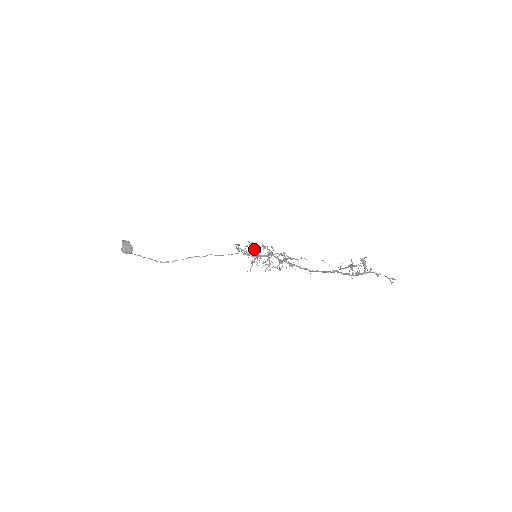
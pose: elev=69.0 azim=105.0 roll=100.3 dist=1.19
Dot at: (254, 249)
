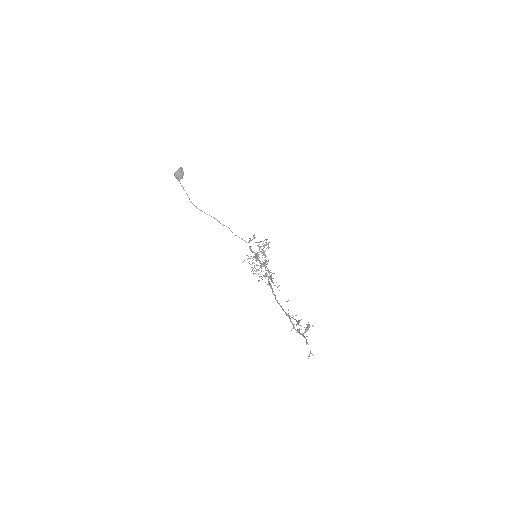
Dot at: (267, 247)
